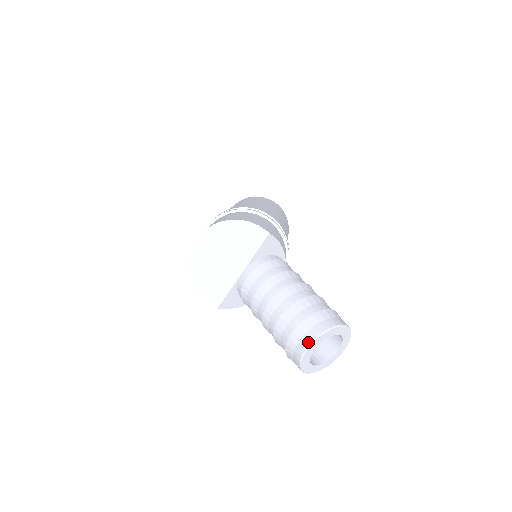
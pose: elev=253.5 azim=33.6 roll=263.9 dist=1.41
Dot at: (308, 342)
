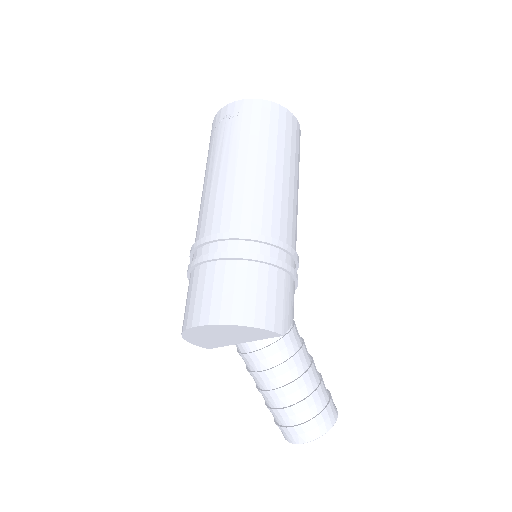
Dot at: (298, 442)
